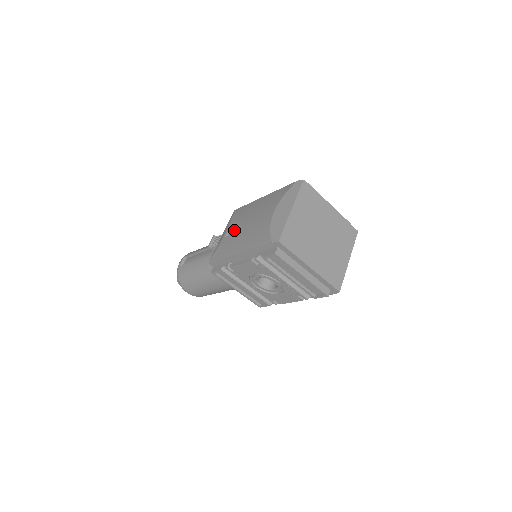
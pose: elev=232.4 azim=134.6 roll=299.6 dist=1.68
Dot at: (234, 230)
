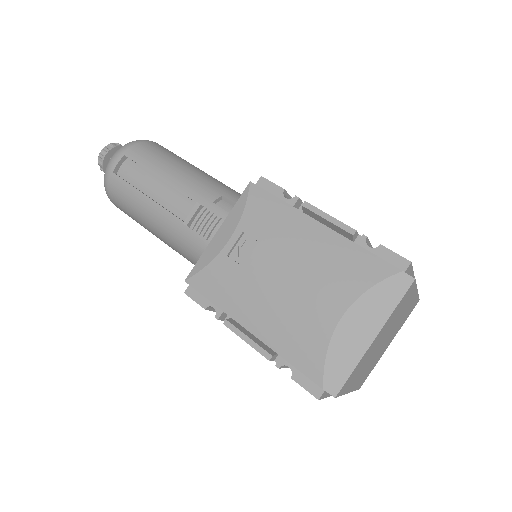
Dot at: (249, 261)
